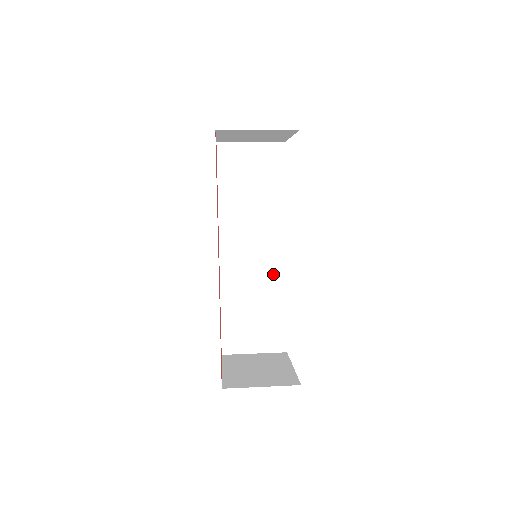
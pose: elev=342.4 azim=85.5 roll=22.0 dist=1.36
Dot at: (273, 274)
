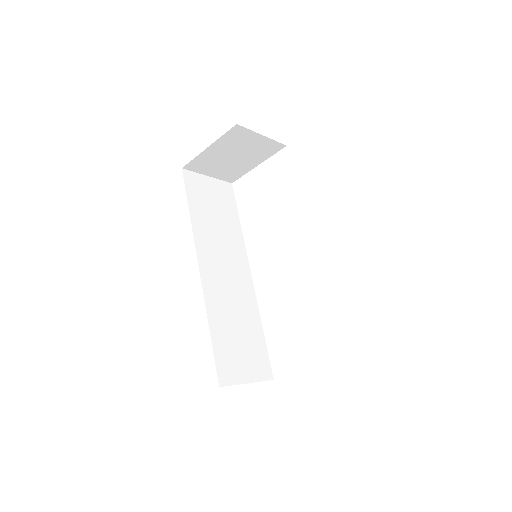
Dot at: (246, 296)
